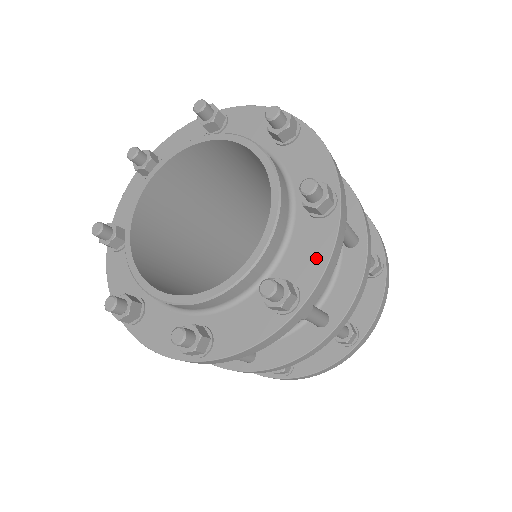
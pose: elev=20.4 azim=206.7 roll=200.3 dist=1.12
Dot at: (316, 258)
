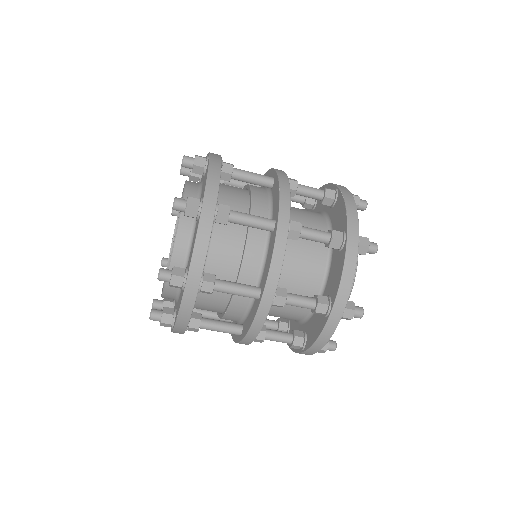
Dot at: (205, 181)
